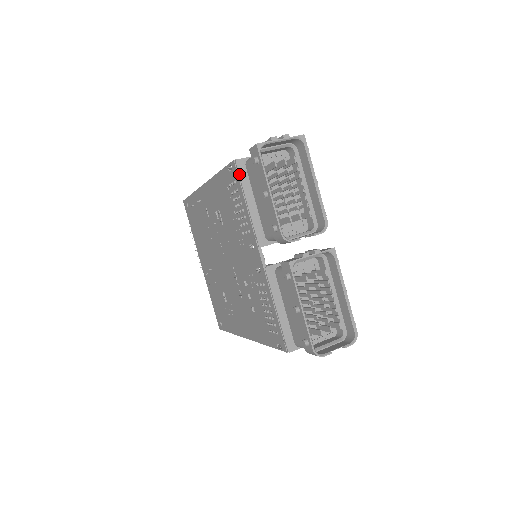
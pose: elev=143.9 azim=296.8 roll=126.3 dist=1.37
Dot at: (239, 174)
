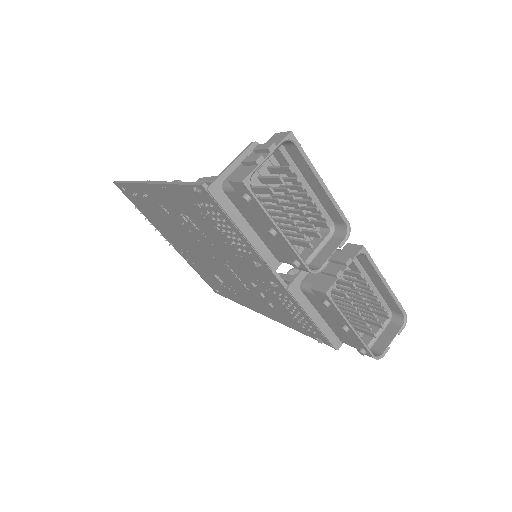
Dot at: (219, 204)
